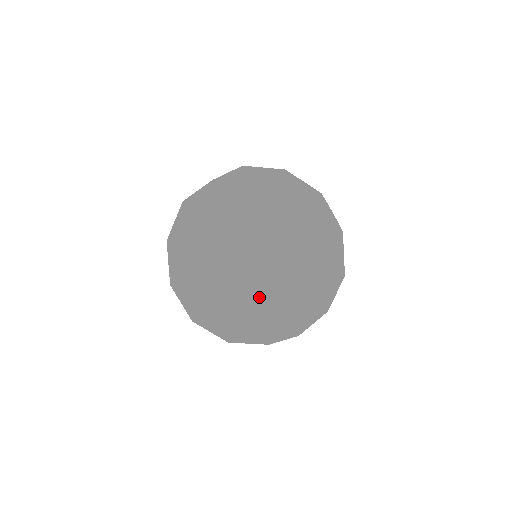
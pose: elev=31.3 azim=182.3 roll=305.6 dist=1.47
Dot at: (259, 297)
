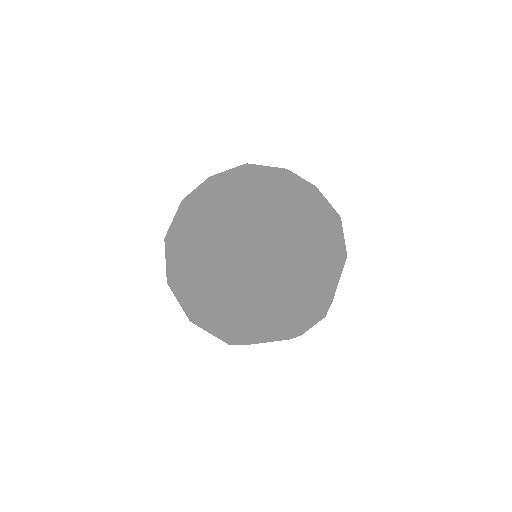
Dot at: (325, 310)
